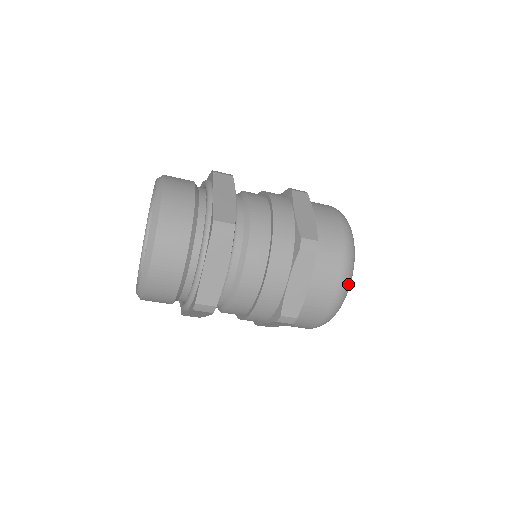
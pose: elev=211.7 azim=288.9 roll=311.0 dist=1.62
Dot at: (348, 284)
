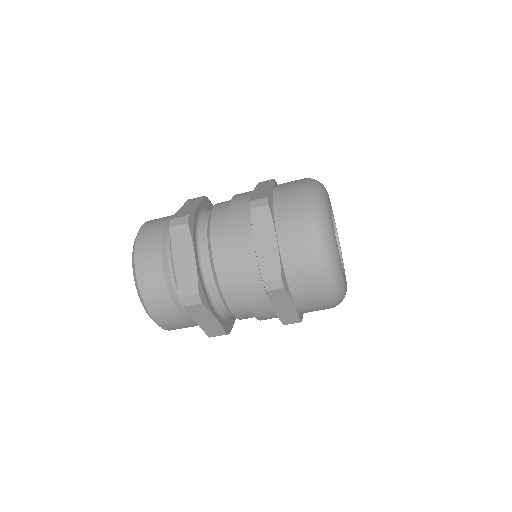
Dot at: (336, 289)
